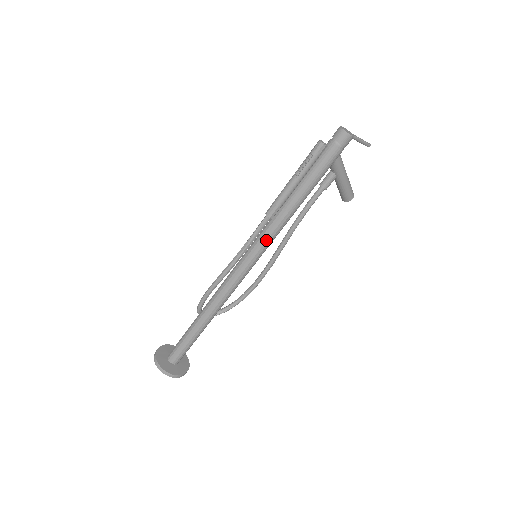
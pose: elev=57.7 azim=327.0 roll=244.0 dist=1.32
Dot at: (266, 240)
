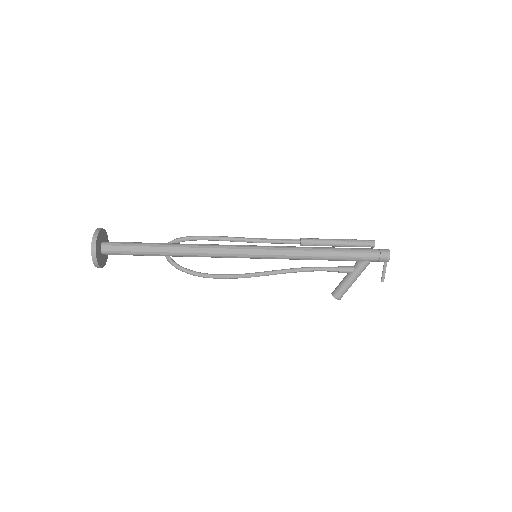
Dot at: (279, 252)
